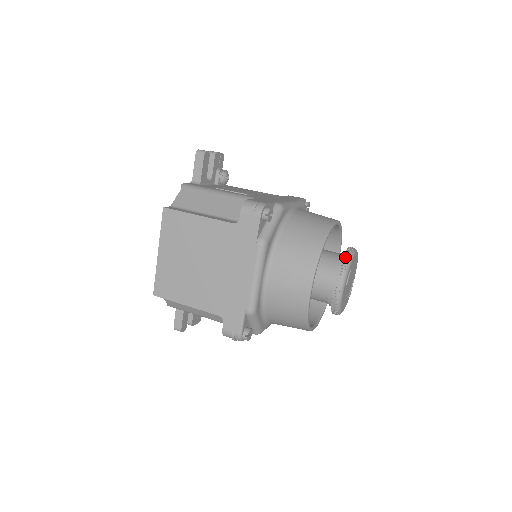
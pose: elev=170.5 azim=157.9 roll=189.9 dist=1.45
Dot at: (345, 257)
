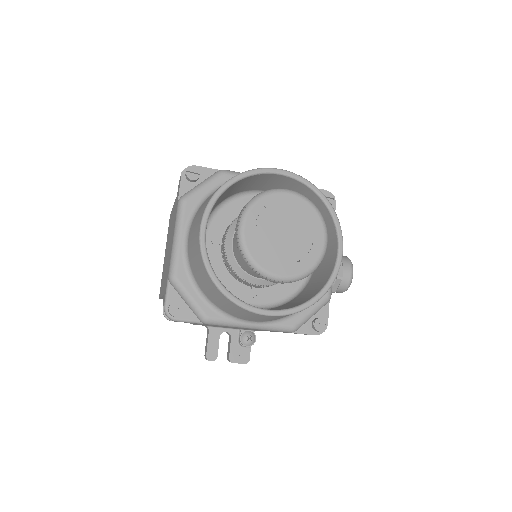
Dot at: (258, 194)
